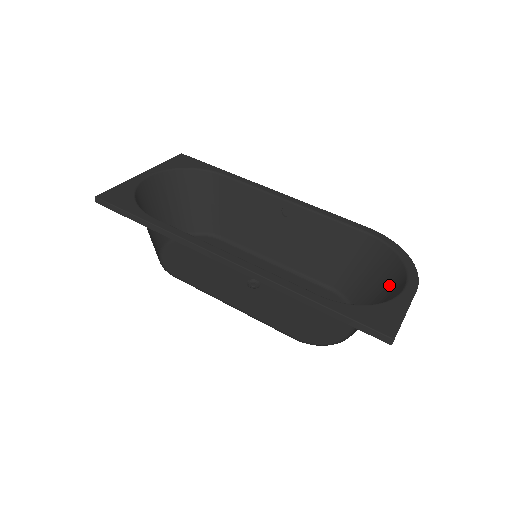
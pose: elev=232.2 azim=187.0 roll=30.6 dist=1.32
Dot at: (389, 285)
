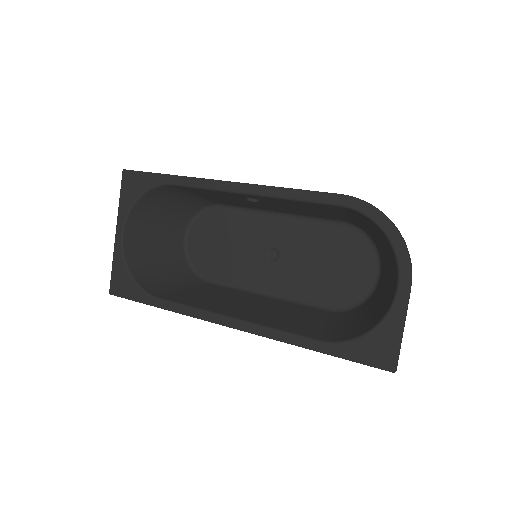
Dot at: (388, 255)
